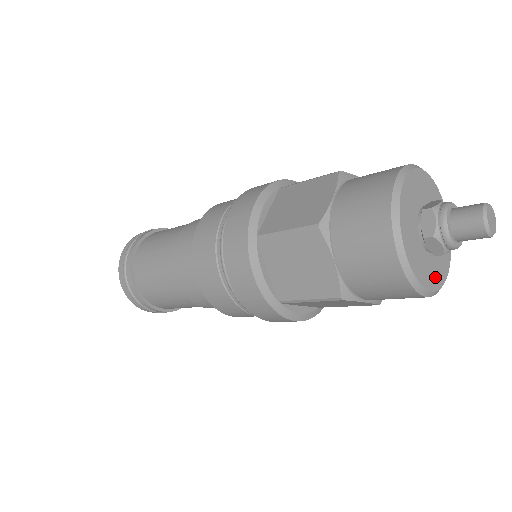
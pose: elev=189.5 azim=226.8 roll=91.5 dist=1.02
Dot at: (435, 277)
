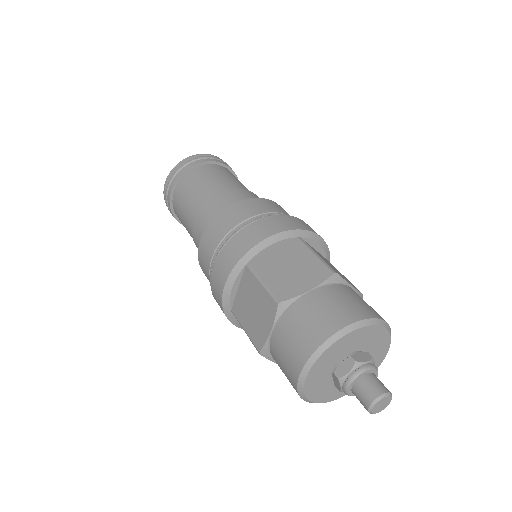
Dot at: occluded
